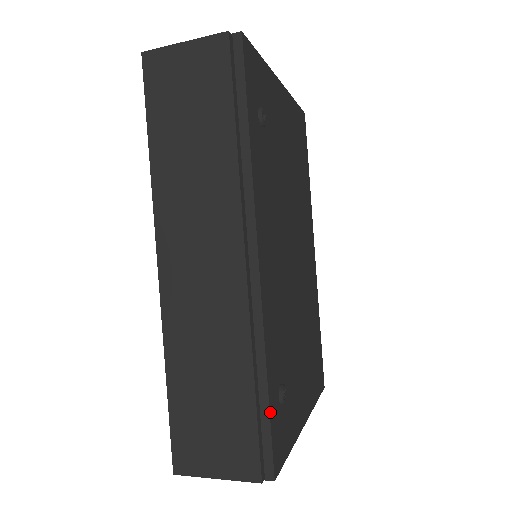
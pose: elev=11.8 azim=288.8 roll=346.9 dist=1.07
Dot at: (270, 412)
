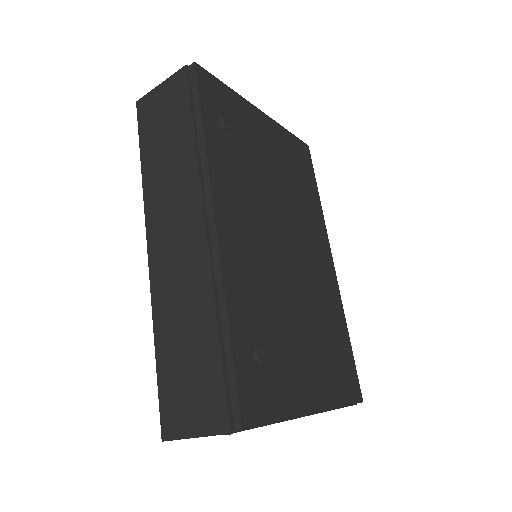
Dot at: (234, 359)
